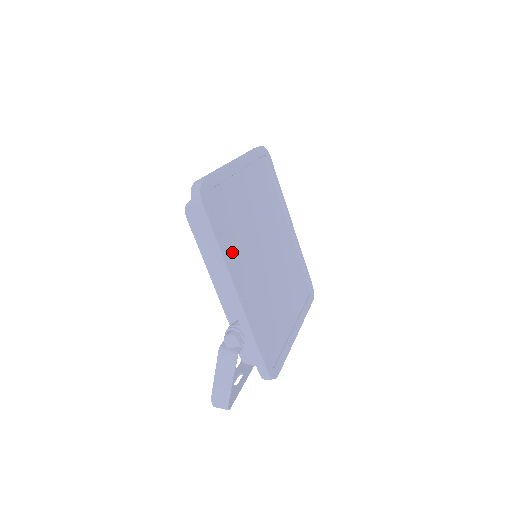
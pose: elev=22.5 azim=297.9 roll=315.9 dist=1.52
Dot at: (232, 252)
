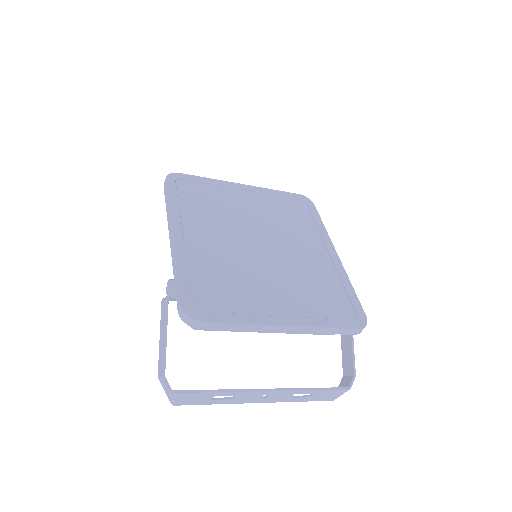
Dot at: (190, 216)
